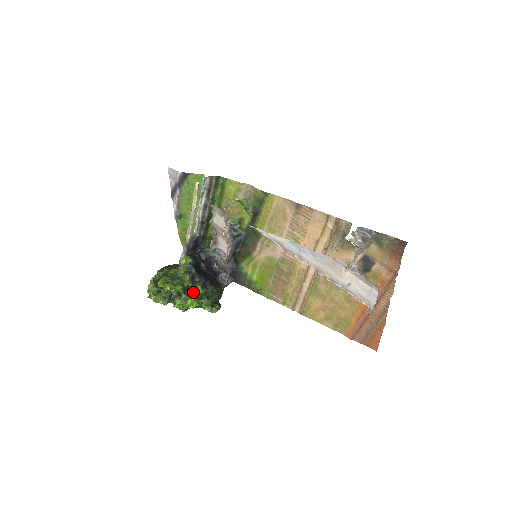
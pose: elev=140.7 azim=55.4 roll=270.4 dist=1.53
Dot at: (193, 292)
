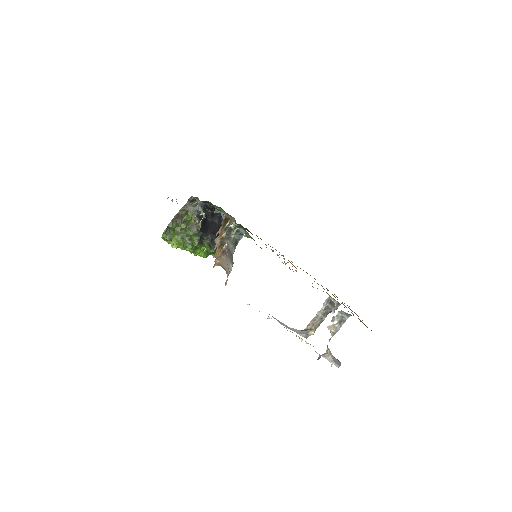
Dot at: (202, 249)
